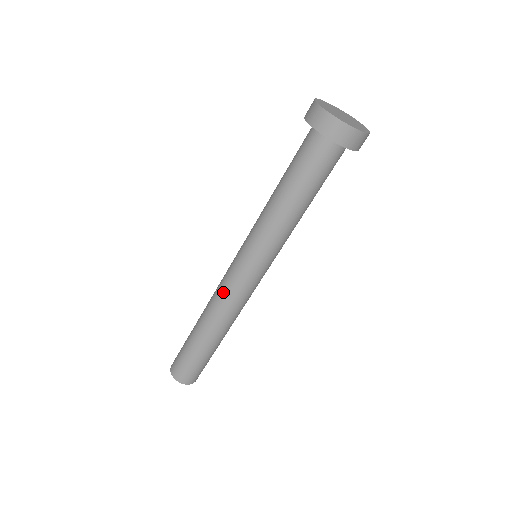
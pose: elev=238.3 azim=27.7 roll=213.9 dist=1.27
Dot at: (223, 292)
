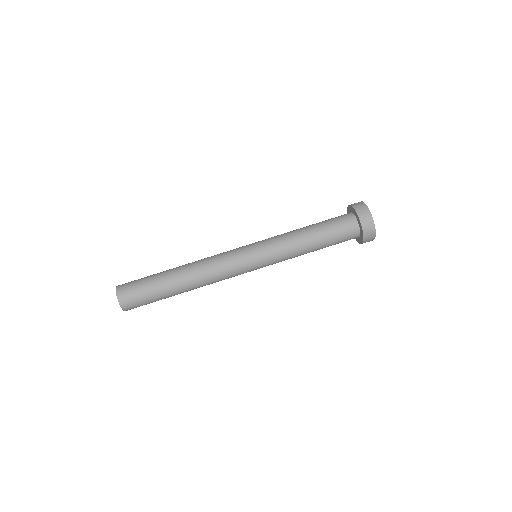
Dot at: (218, 254)
